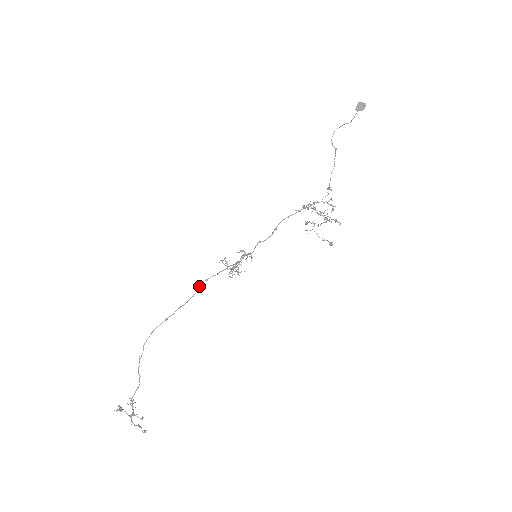
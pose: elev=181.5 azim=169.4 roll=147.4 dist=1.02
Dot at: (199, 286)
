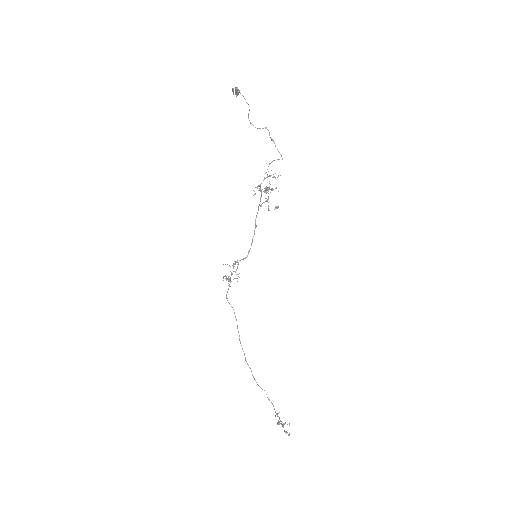
Dot at: occluded
